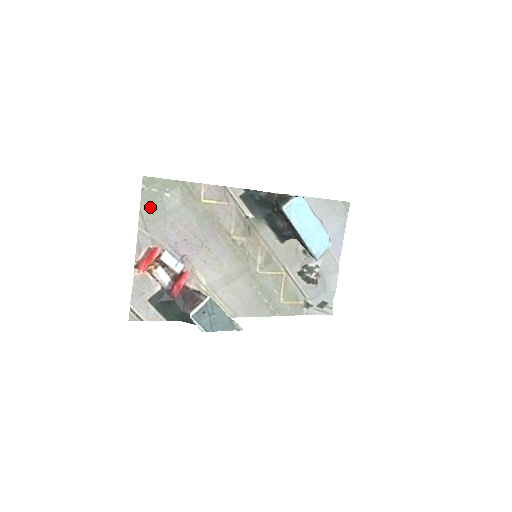
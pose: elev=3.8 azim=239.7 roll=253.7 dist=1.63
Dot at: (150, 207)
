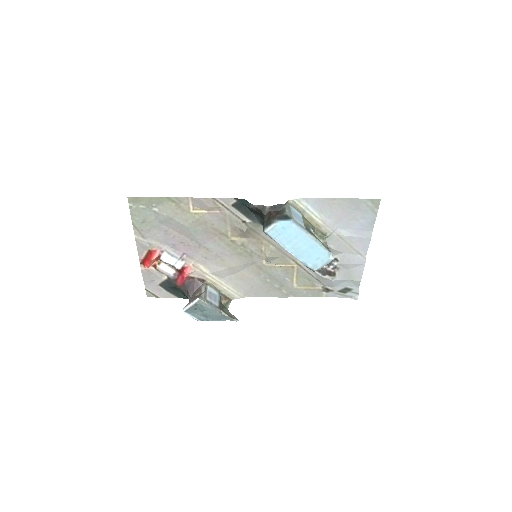
Dot at: (141, 220)
